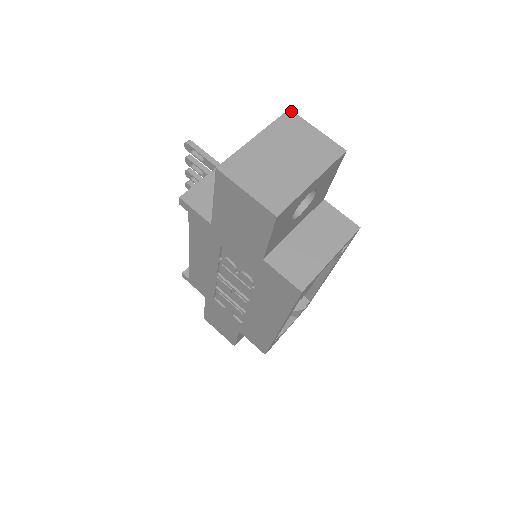
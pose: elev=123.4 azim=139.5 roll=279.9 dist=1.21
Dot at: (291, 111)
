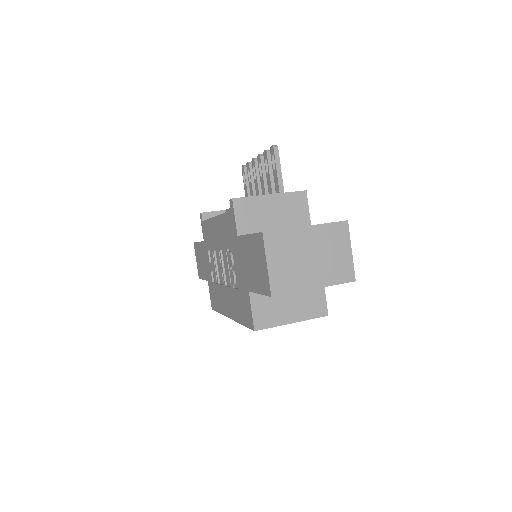
Dot at: (347, 223)
